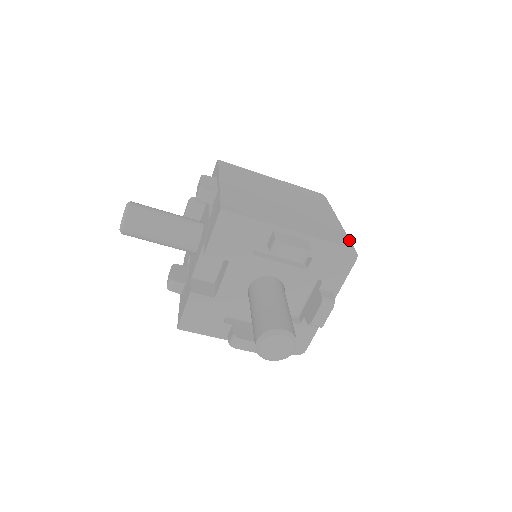
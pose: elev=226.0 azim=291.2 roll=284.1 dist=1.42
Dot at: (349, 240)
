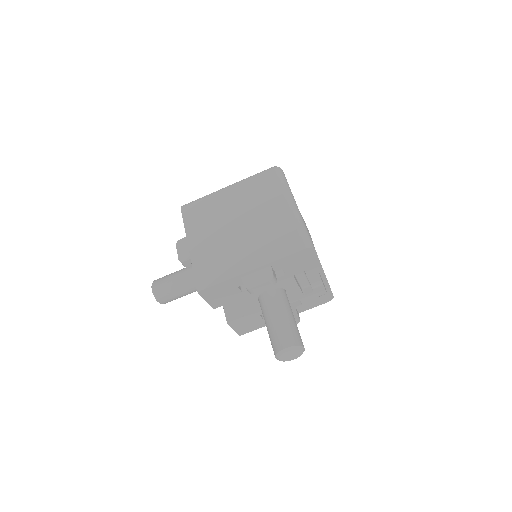
Dot at: (302, 236)
